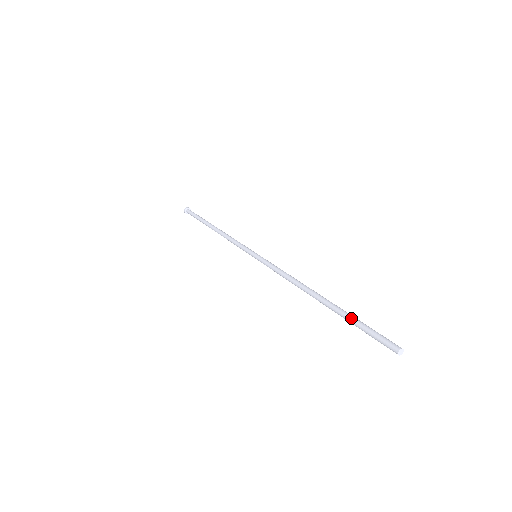
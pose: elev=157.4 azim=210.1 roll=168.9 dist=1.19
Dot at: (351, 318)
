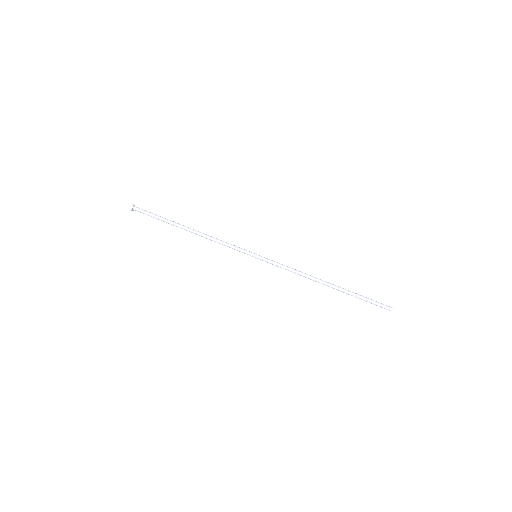
Dot at: (359, 295)
